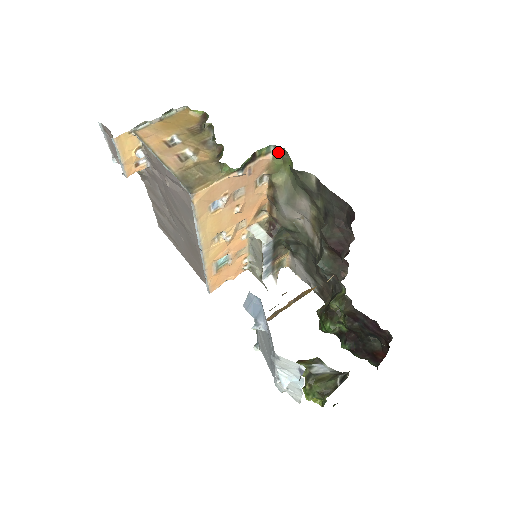
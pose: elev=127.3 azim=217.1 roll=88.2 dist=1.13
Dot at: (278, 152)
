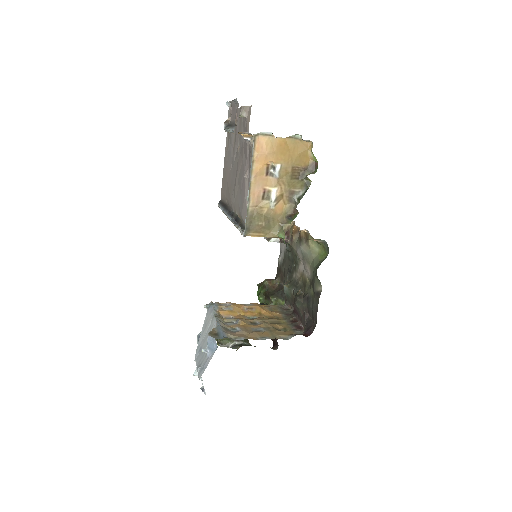
Dot at: (326, 244)
